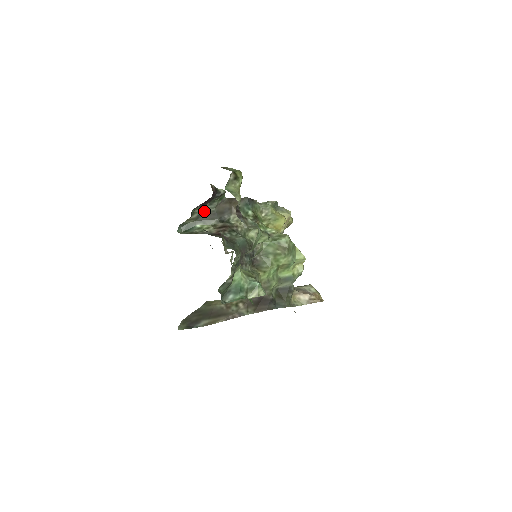
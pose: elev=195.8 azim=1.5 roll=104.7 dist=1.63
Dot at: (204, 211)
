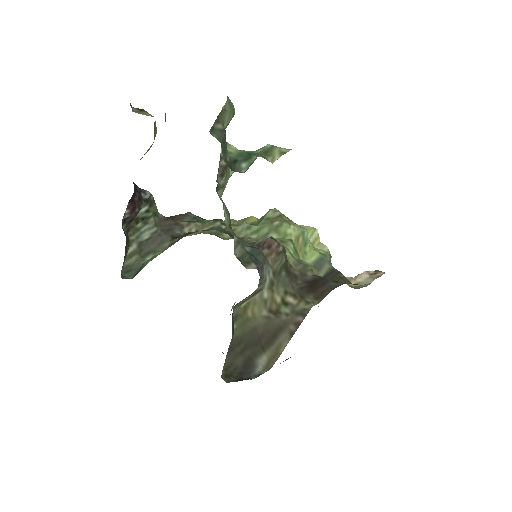
Dot at: (143, 237)
